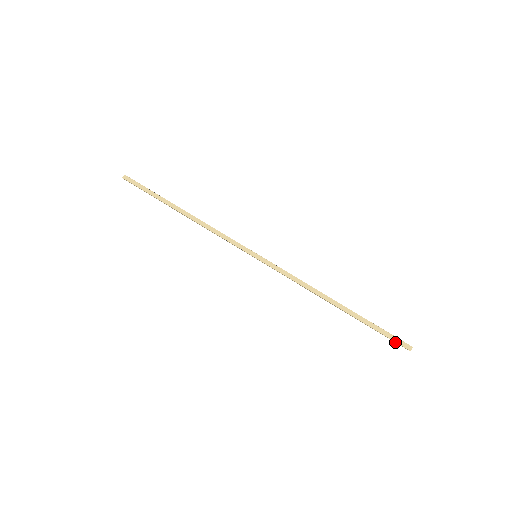
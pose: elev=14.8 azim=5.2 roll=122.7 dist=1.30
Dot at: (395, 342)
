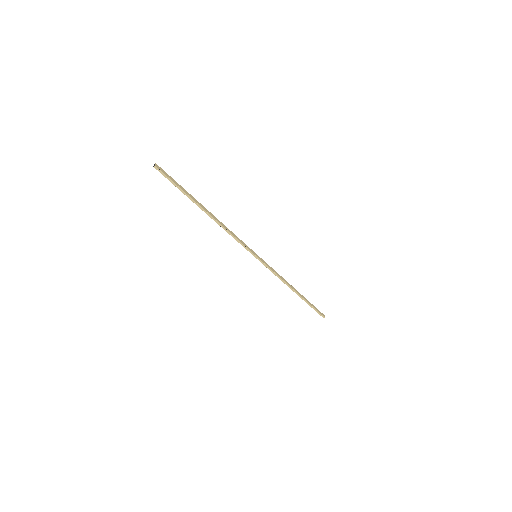
Dot at: (319, 313)
